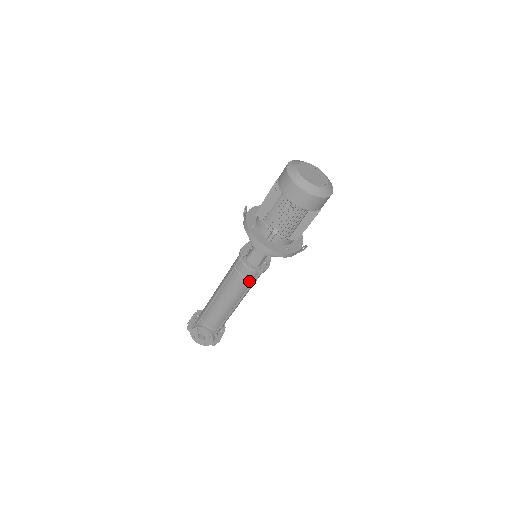
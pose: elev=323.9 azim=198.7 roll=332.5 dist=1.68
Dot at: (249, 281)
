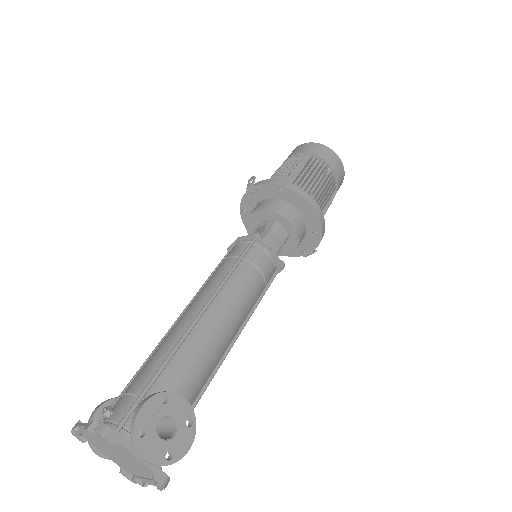
Dot at: (262, 284)
